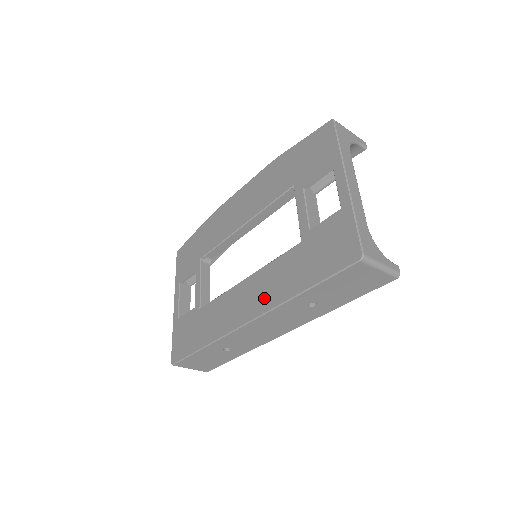
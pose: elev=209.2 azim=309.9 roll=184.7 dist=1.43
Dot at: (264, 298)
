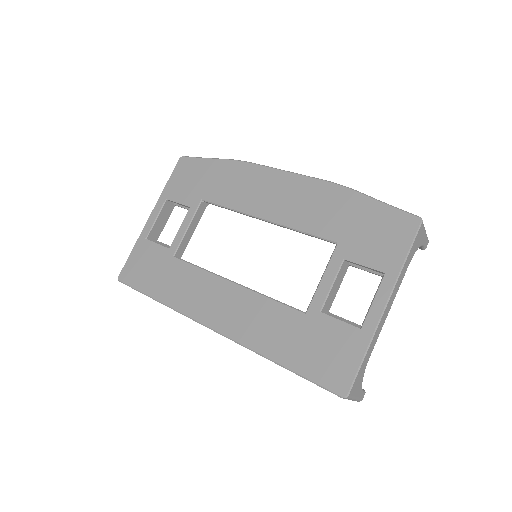
Dot at: (240, 325)
